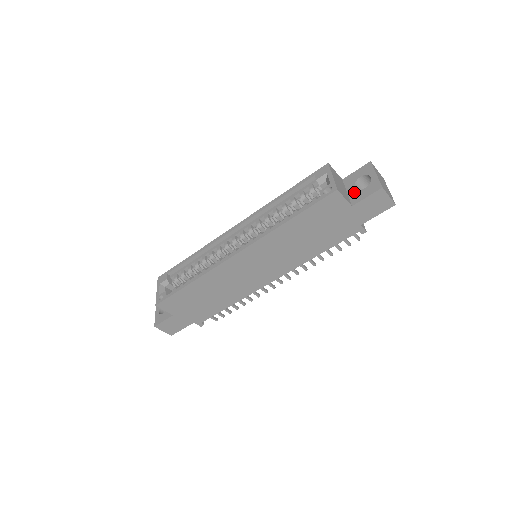
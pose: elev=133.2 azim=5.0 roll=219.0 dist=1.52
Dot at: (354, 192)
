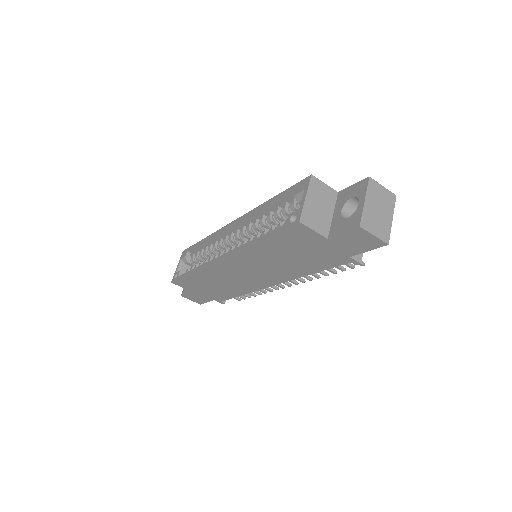
Dot at: (337, 218)
